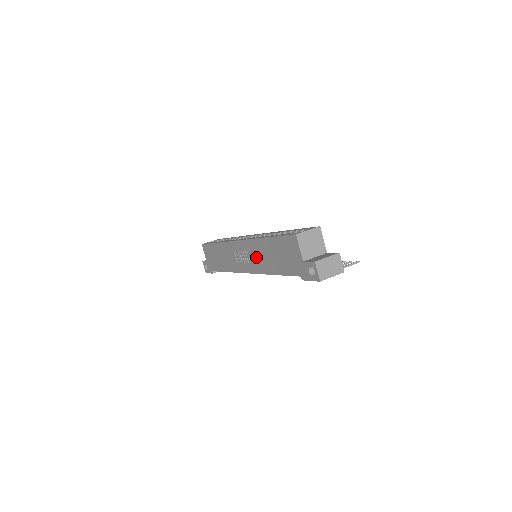
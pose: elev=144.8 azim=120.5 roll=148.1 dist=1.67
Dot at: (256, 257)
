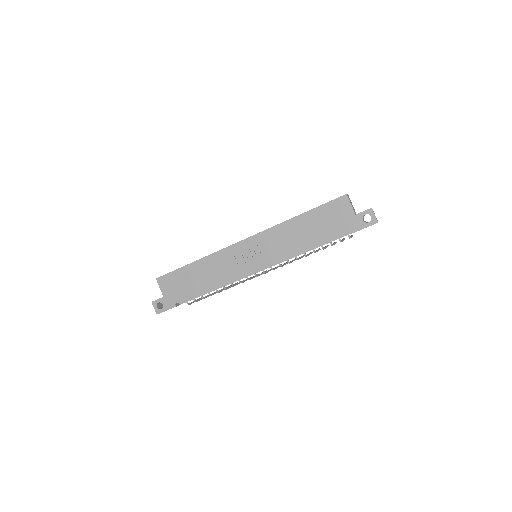
Dot at: (278, 243)
